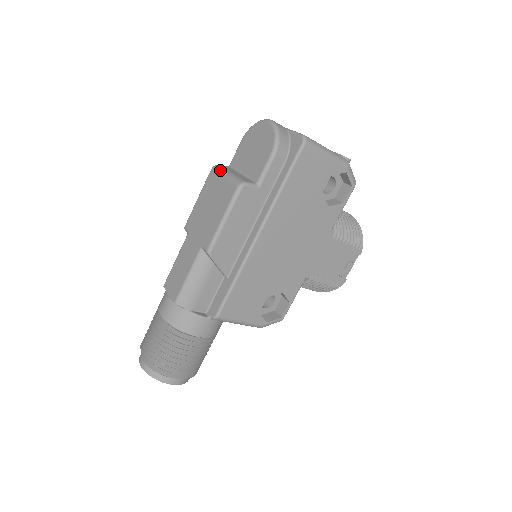
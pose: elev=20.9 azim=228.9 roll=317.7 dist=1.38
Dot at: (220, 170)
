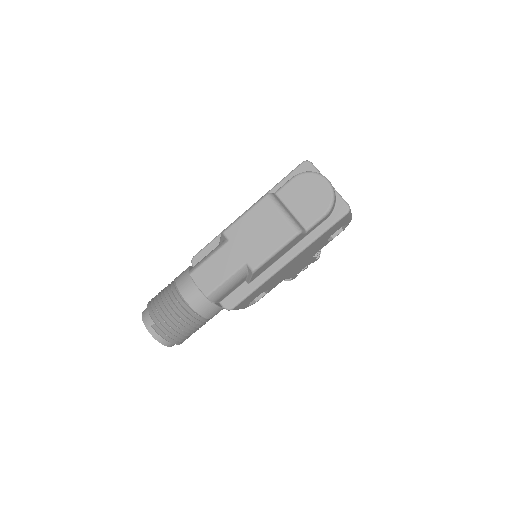
Dot at: (276, 204)
